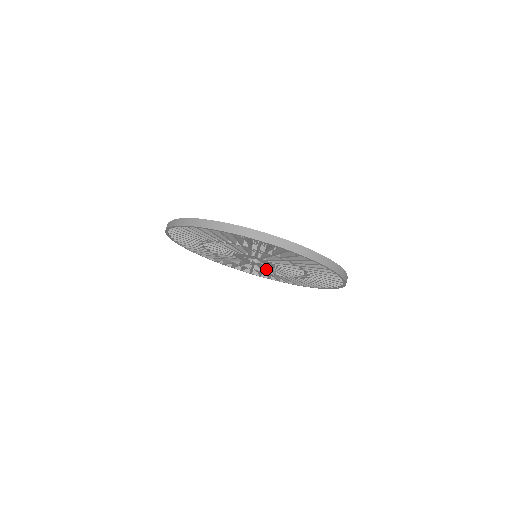
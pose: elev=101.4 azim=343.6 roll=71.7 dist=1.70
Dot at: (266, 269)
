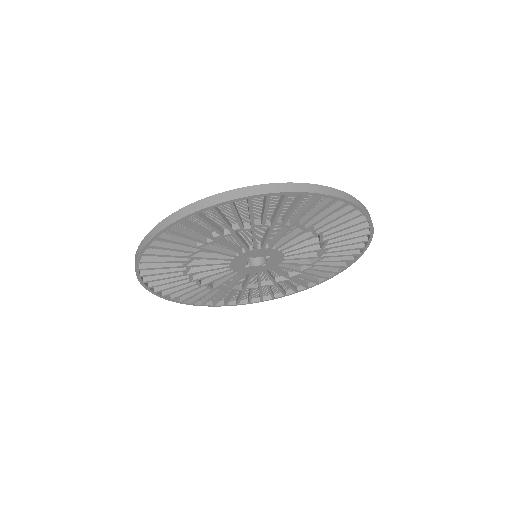
Dot at: (310, 260)
